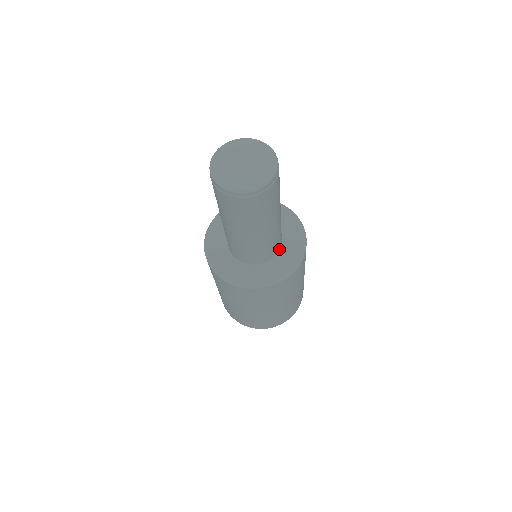
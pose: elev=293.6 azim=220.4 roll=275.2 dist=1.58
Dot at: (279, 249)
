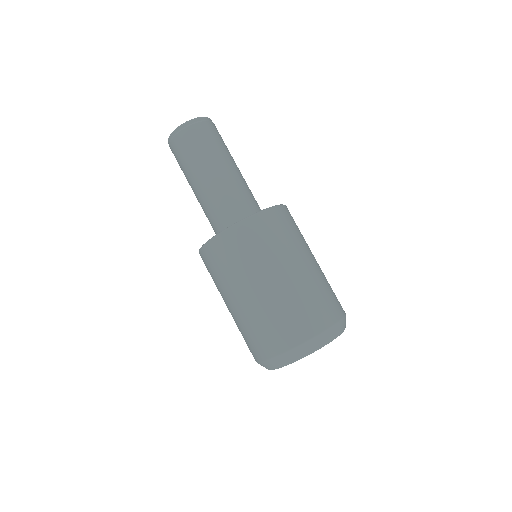
Dot at: occluded
